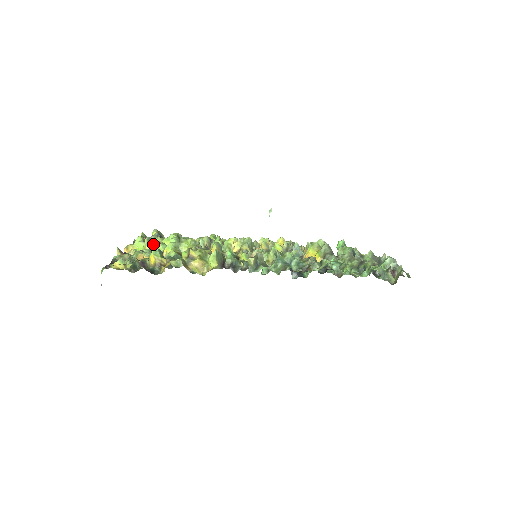
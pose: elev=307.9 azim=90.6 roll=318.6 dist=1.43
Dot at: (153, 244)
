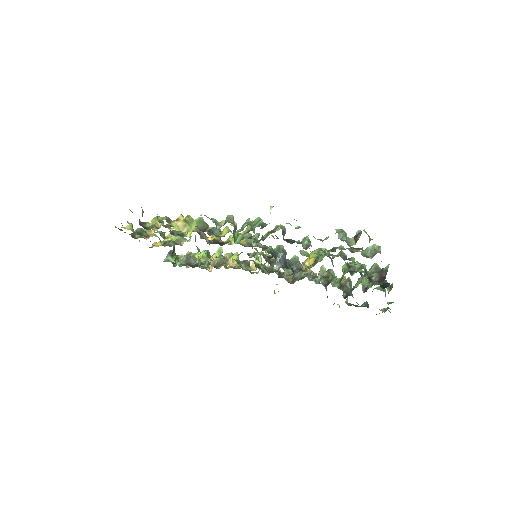
Dot at: occluded
